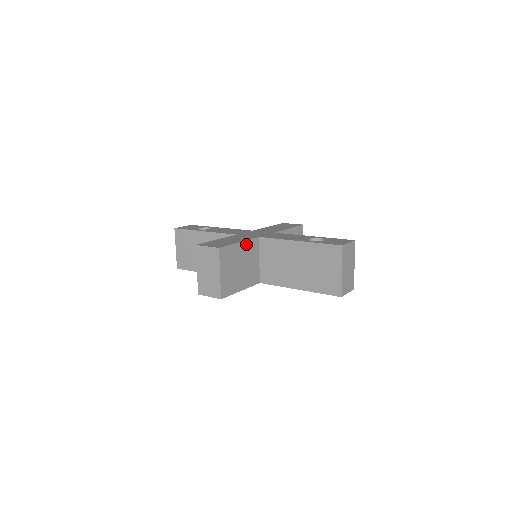
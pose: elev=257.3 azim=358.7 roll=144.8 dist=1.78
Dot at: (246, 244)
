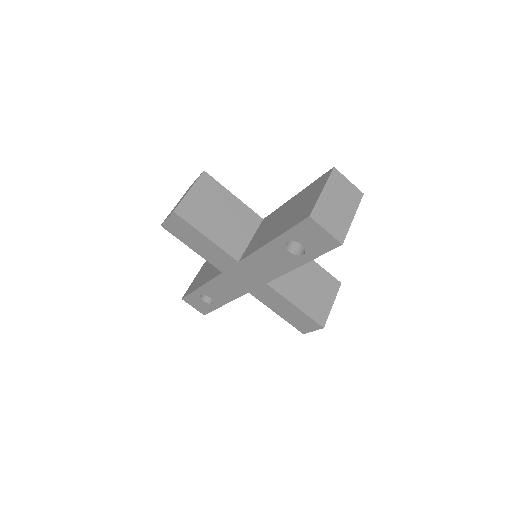
Dot at: (242, 206)
